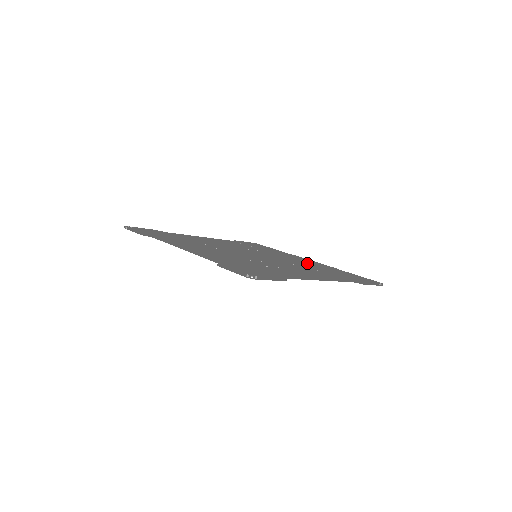
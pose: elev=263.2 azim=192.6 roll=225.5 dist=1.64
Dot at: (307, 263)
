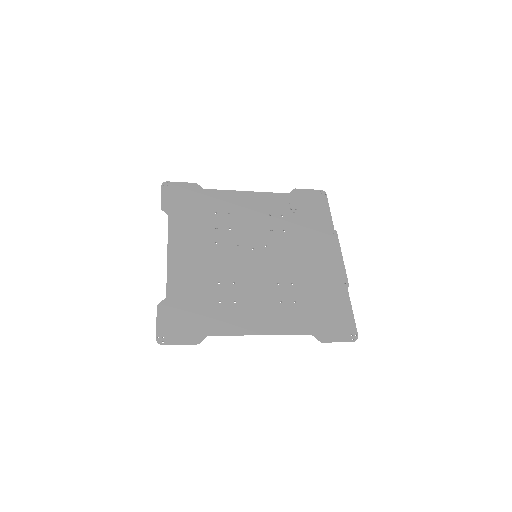
Dot at: (314, 272)
